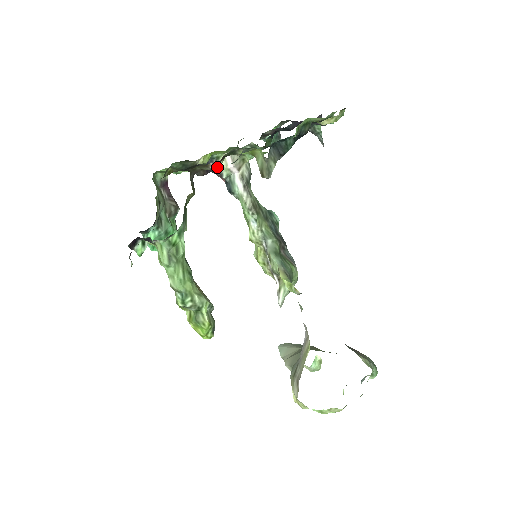
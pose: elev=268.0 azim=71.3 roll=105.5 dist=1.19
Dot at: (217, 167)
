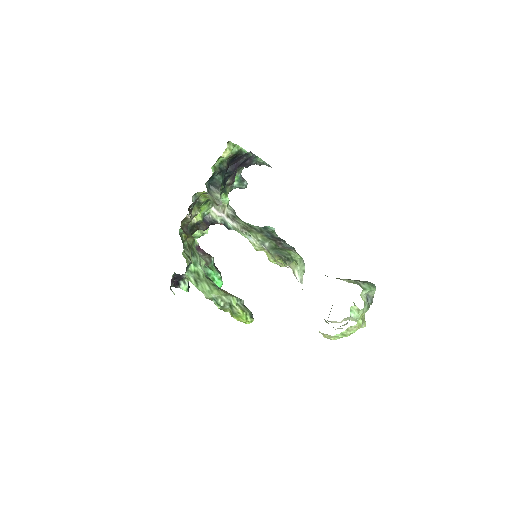
Dot at: (212, 219)
